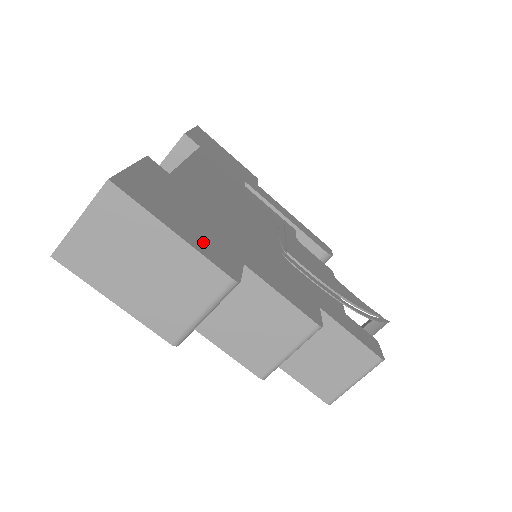
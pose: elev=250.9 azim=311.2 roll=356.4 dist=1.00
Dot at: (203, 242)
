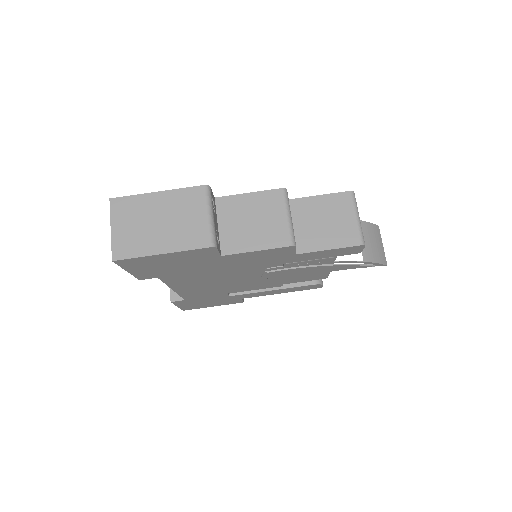
Dot at: occluded
